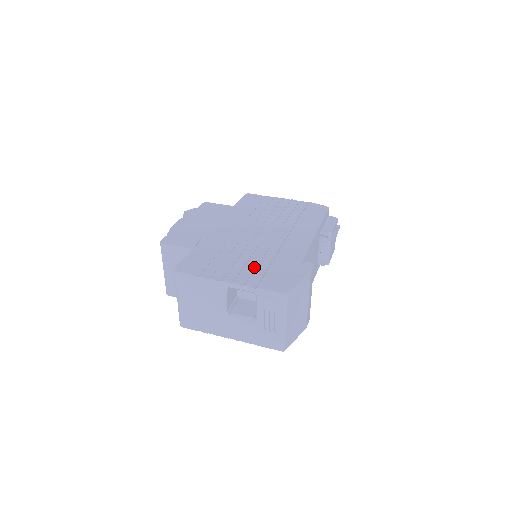
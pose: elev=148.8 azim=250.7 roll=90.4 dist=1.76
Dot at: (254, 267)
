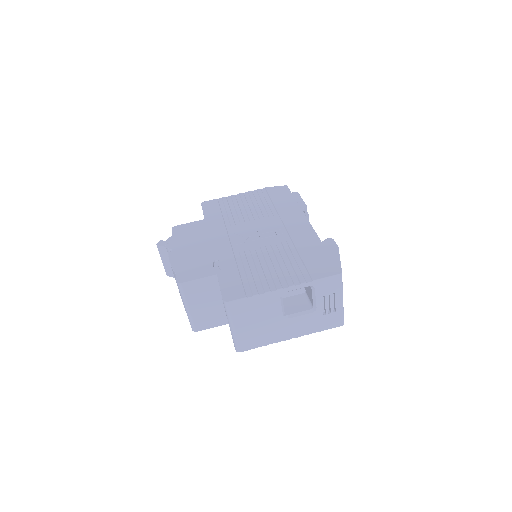
Dot at: (289, 264)
